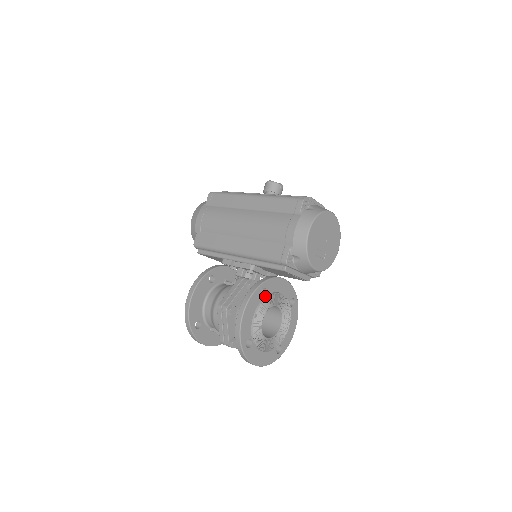
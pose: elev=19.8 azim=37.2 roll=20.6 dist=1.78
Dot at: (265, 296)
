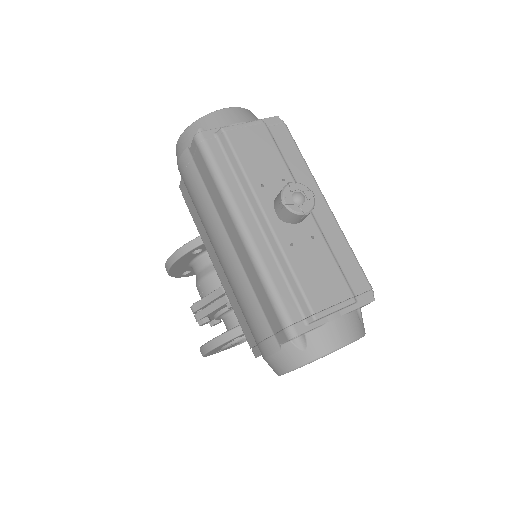
Dot at: (239, 337)
